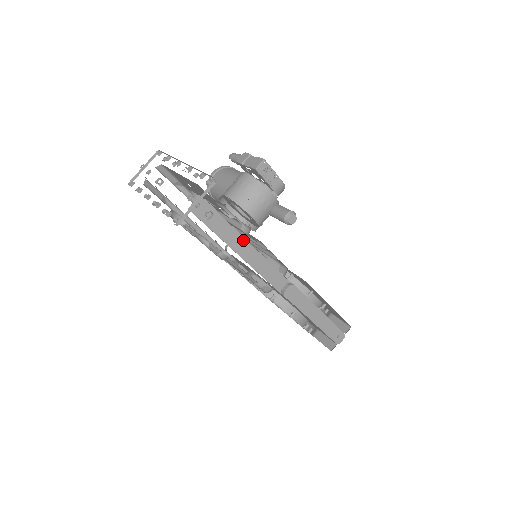
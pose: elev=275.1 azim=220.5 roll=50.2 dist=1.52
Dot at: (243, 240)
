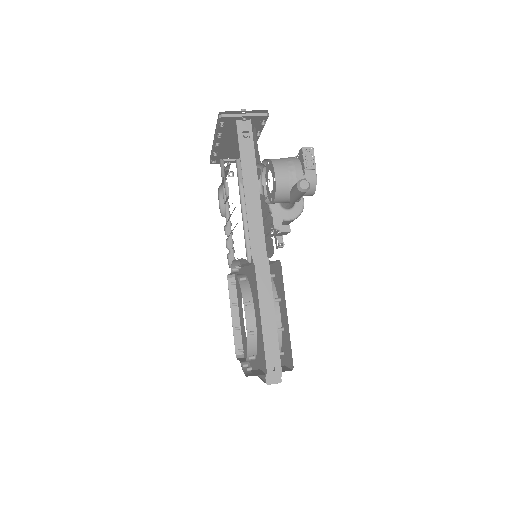
Dot at: (256, 180)
